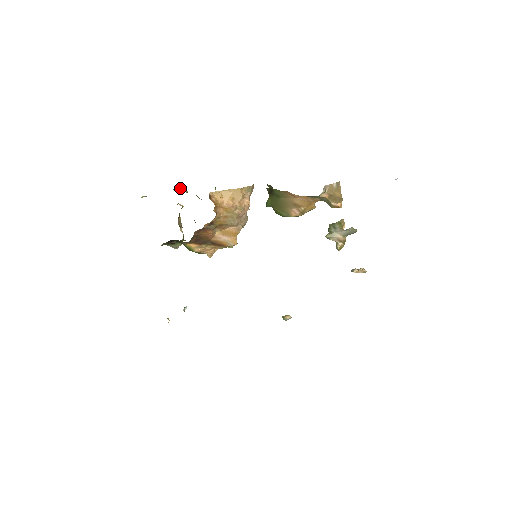
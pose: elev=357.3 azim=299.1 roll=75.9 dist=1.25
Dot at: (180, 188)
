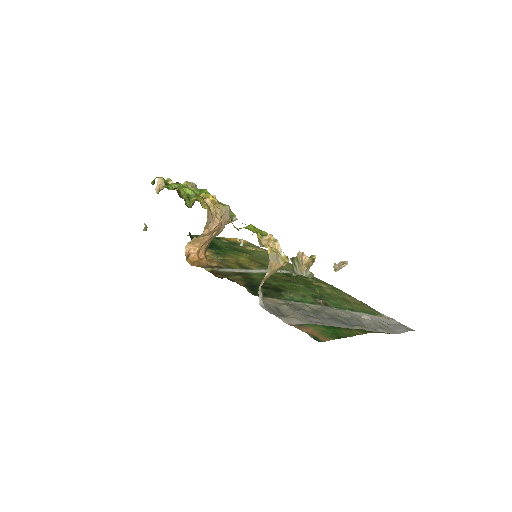
Dot at: (157, 185)
